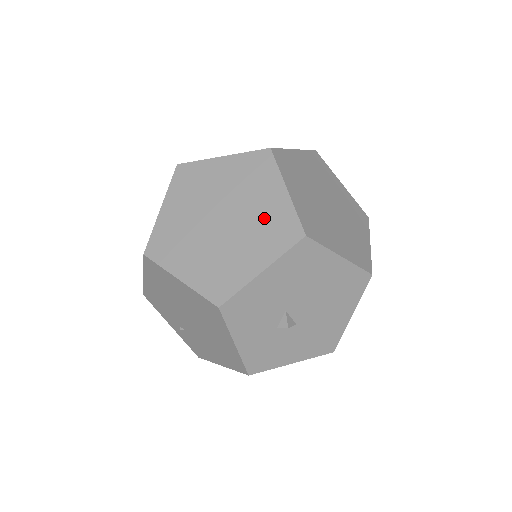
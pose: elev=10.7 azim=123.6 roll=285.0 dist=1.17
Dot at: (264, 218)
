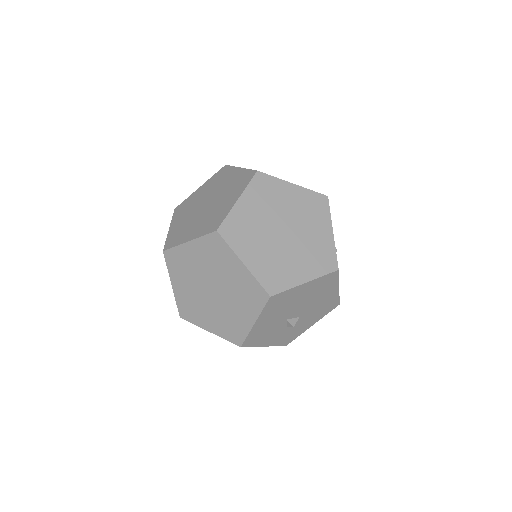
Dot at: (238, 287)
